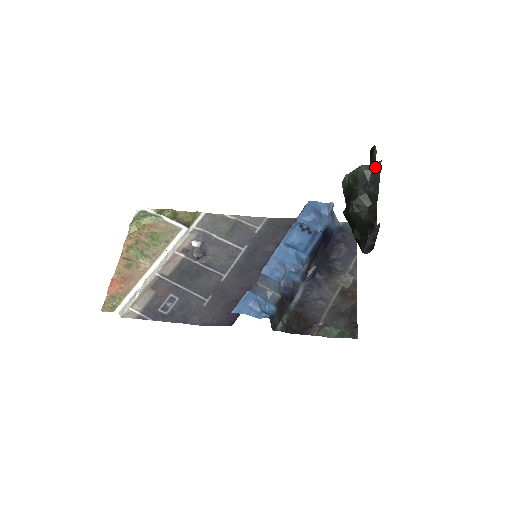
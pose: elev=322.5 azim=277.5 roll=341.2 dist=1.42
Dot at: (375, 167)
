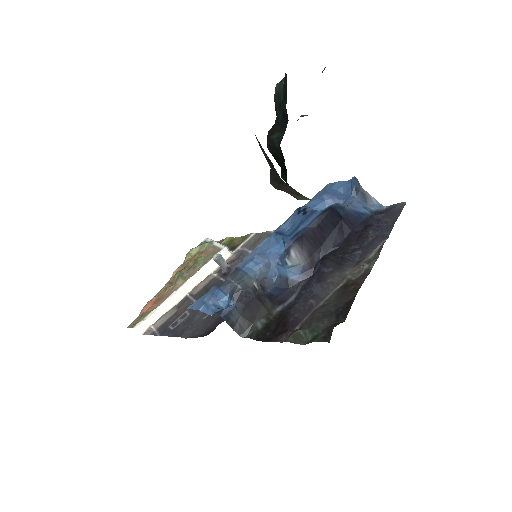
Dot at: occluded
